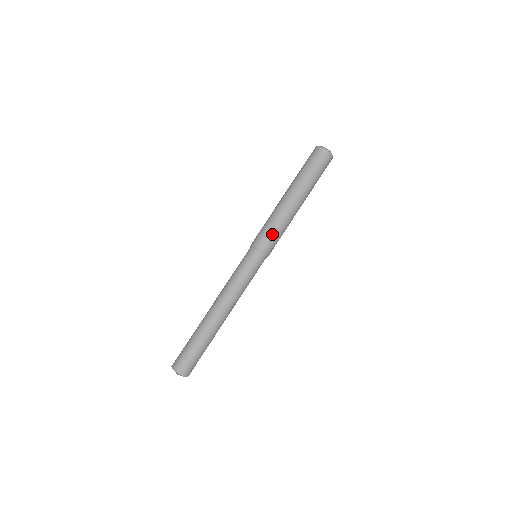
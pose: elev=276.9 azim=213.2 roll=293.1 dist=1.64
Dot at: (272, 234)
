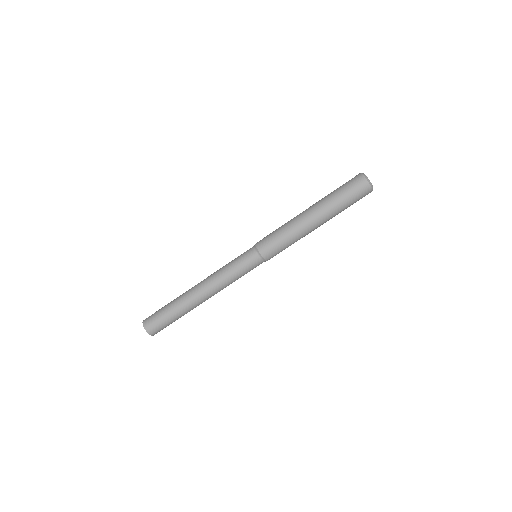
Dot at: (280, 247)
